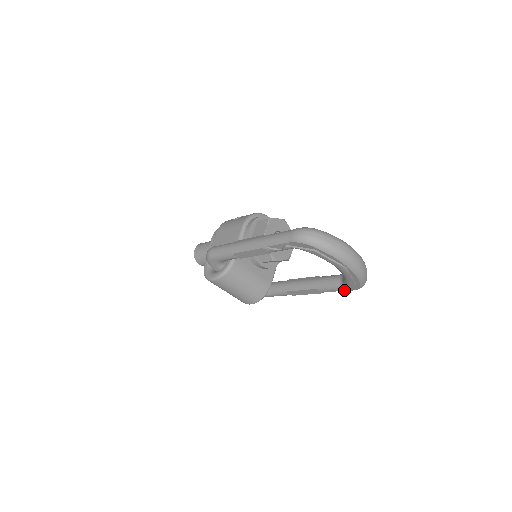
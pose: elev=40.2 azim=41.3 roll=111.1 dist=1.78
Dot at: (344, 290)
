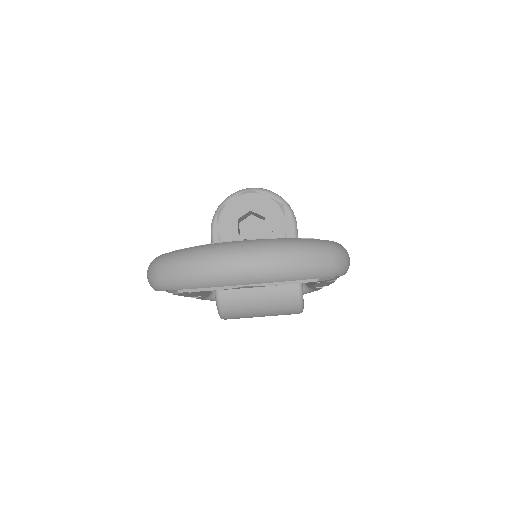
Dot at: occluded
